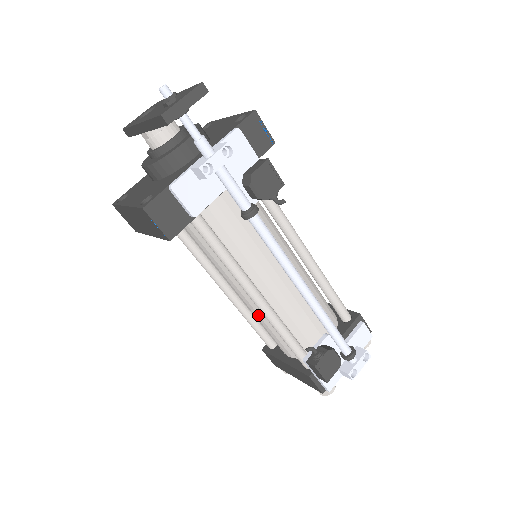
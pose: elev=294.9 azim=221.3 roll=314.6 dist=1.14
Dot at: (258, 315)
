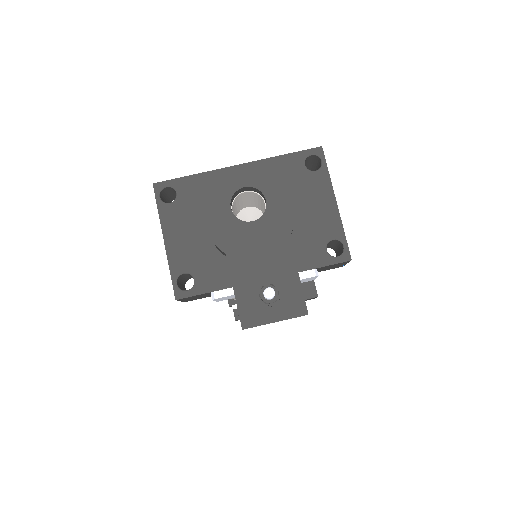
Dot at: occluded
